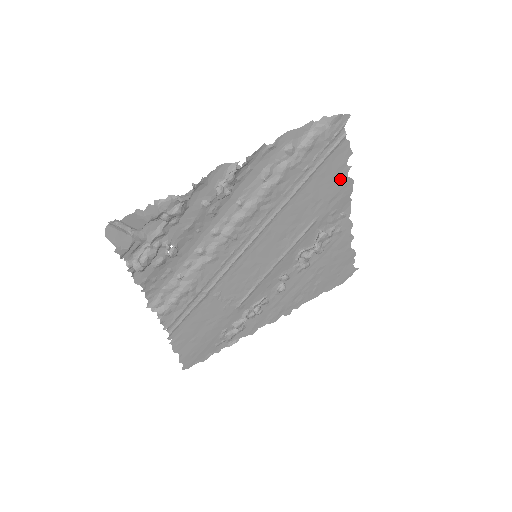
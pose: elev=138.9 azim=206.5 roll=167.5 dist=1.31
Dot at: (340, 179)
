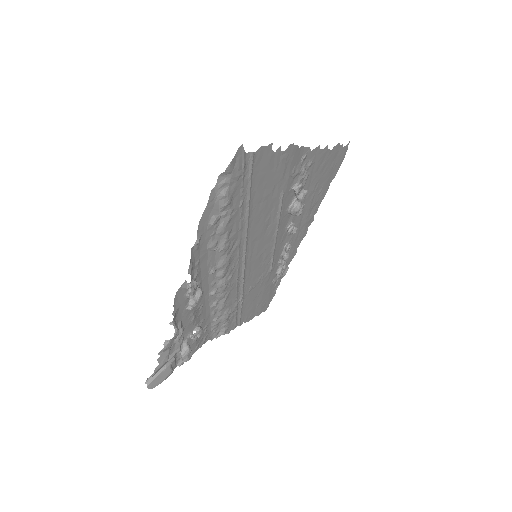
Dot at: (278, 161)
